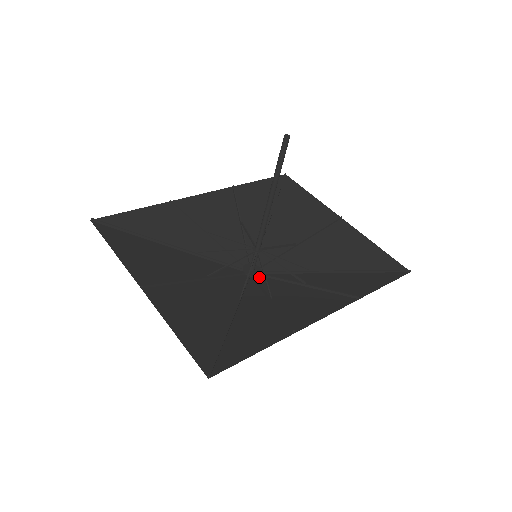
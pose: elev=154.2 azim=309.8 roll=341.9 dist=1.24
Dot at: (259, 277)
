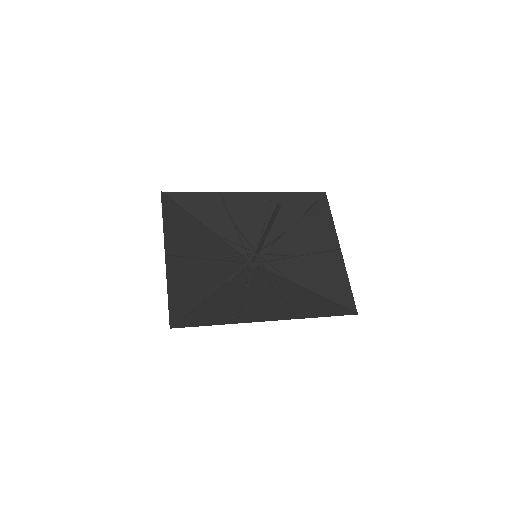
Dot at: (255, 269)
